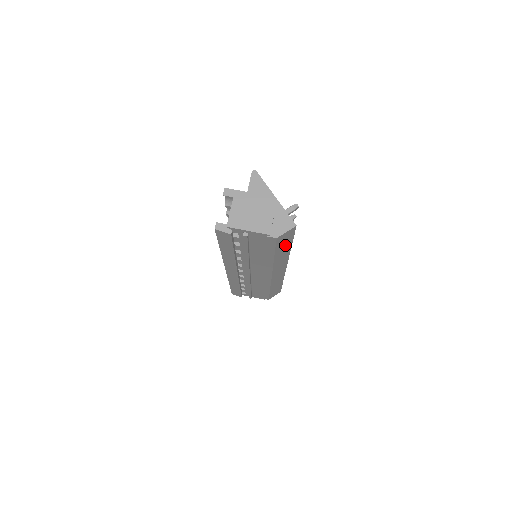
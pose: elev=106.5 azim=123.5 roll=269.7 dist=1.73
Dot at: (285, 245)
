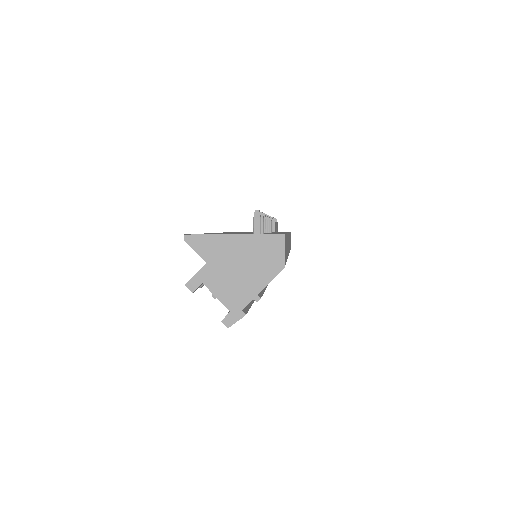
Dot at: occluded
